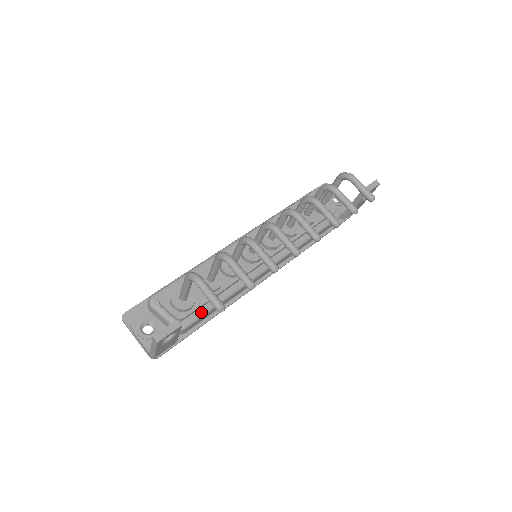
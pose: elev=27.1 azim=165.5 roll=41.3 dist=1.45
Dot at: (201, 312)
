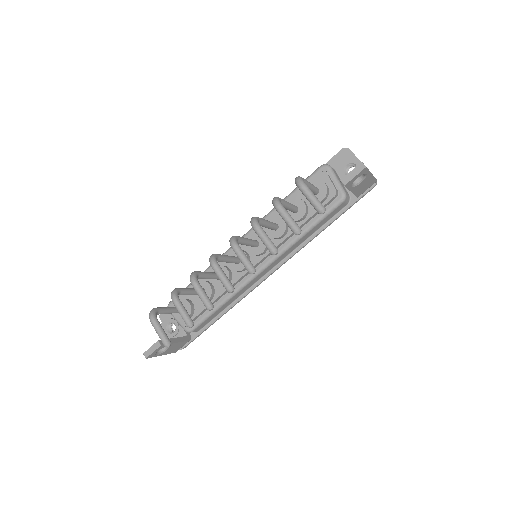
Dot at: (201, 318)
